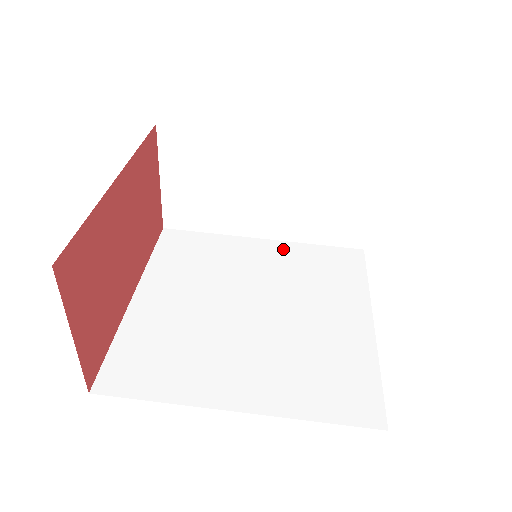
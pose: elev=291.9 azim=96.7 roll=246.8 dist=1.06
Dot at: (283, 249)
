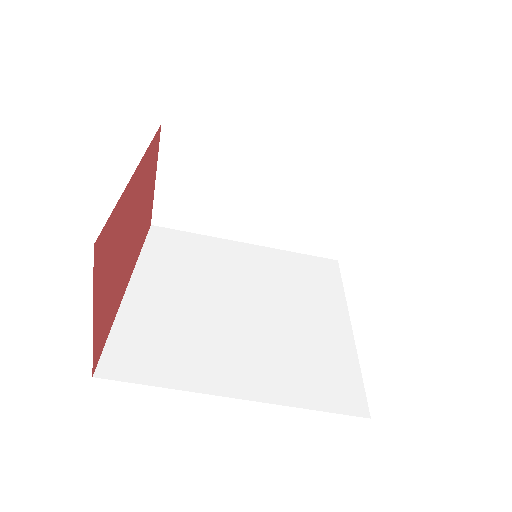
Dot at: (266, 254)
